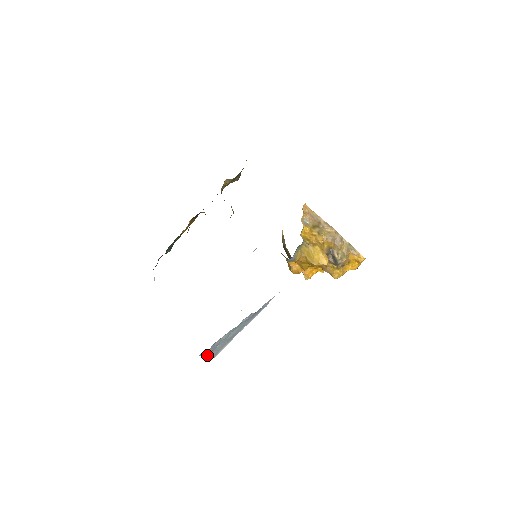
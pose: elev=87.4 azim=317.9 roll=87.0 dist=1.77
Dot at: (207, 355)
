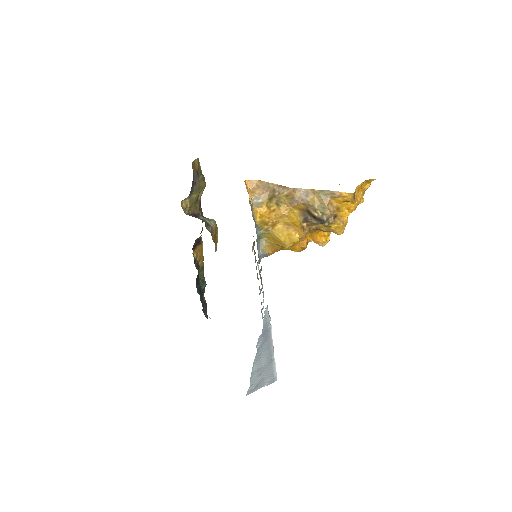
Dot at: (262, 386)
